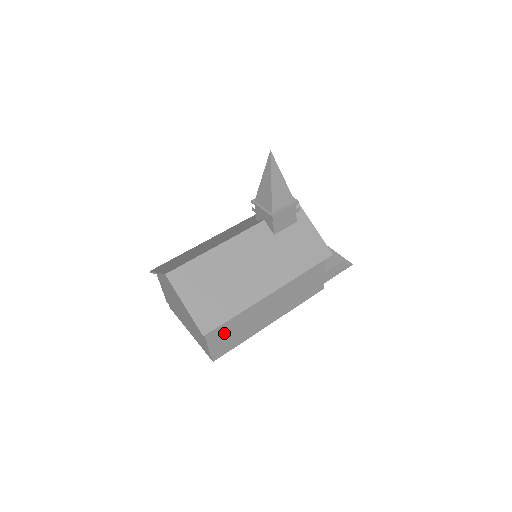
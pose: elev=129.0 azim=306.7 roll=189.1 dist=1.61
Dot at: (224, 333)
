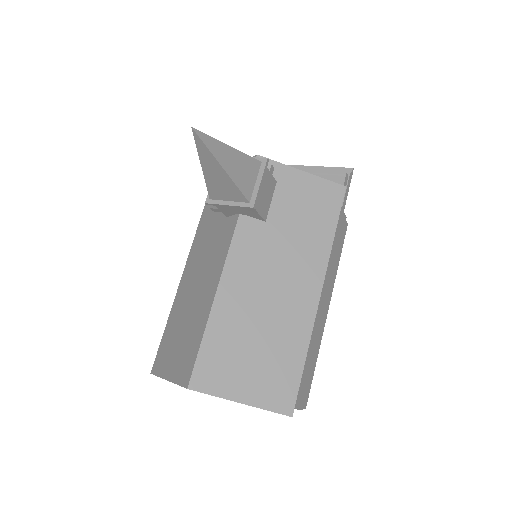
Dot at: occluded
